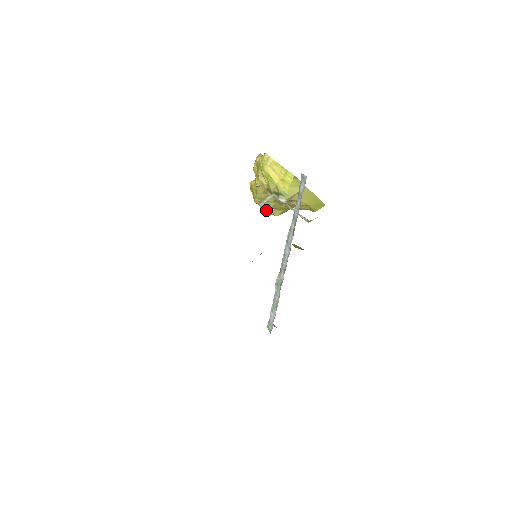
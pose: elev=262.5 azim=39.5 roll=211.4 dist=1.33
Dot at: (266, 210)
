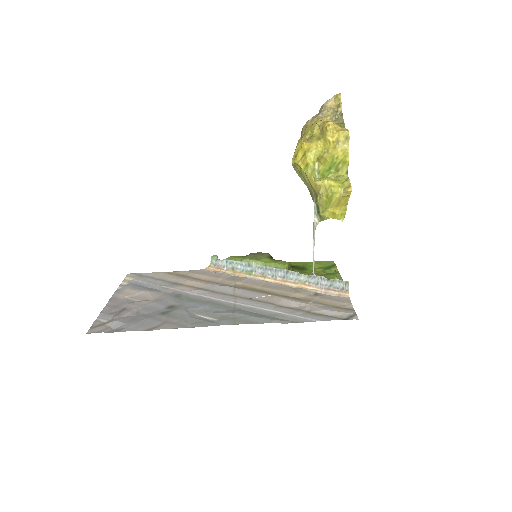
Dot at: occluded
